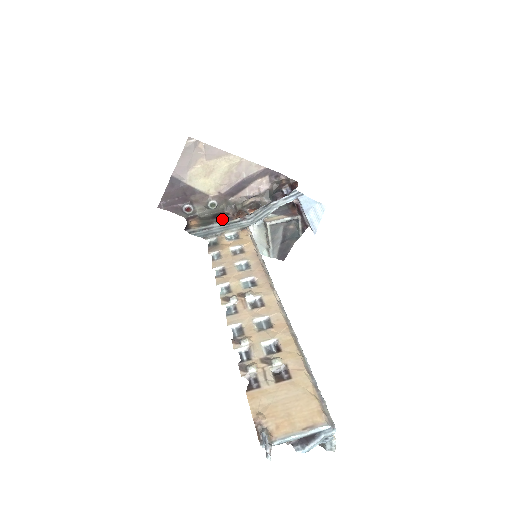
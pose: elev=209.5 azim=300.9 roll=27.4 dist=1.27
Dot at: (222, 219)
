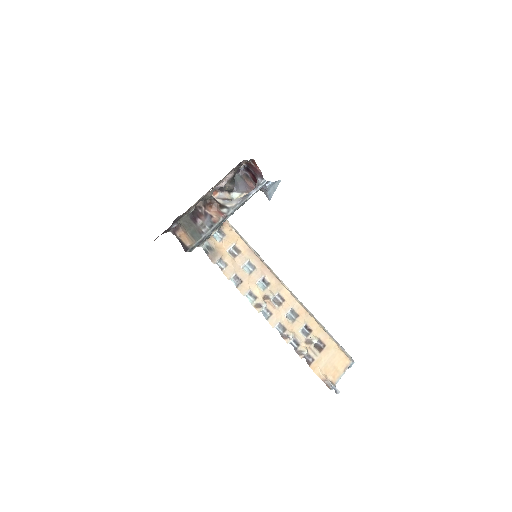
Dot at: (203, 220)
